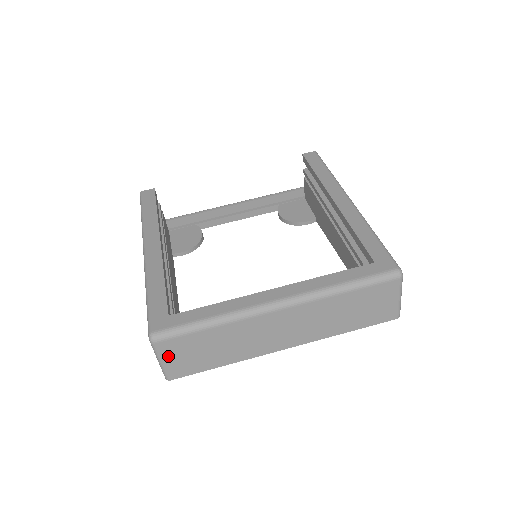
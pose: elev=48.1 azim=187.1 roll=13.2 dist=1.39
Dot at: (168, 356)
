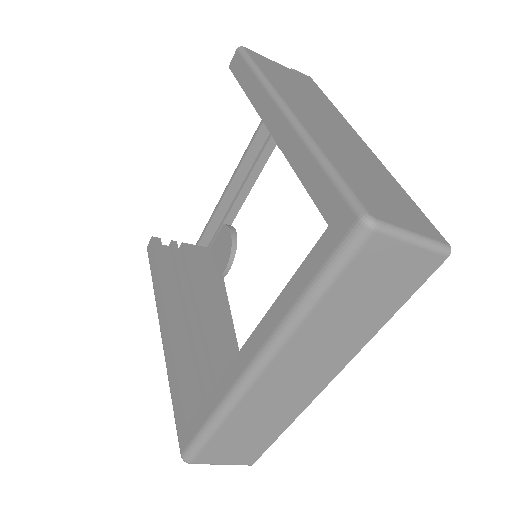
Dot at: (219, 460)
